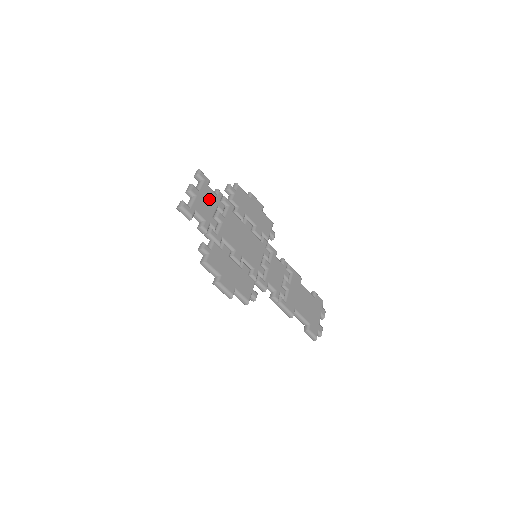
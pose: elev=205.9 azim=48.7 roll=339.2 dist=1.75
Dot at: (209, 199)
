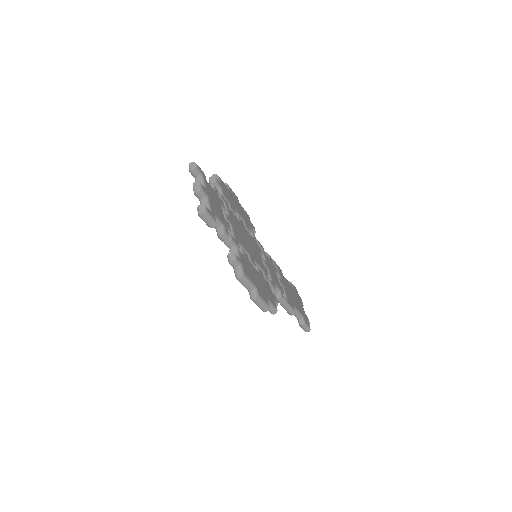
Dot at: (214, 198)
